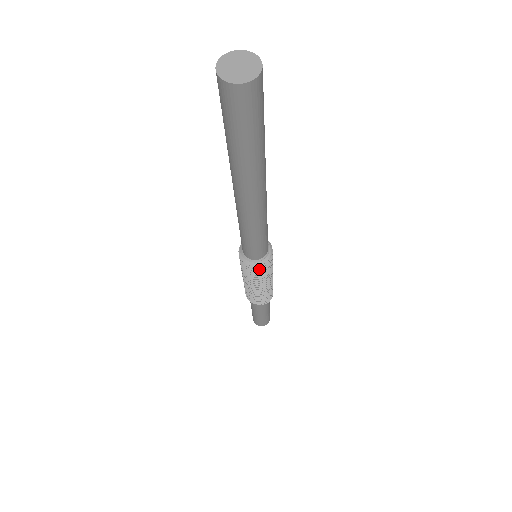
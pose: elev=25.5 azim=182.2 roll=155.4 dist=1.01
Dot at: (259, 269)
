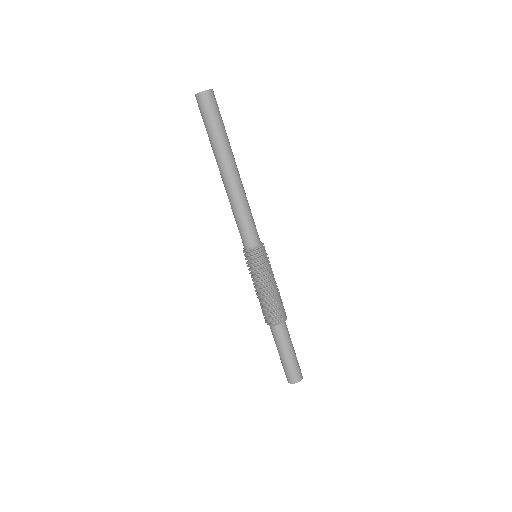
Dot at: (249, 259)
